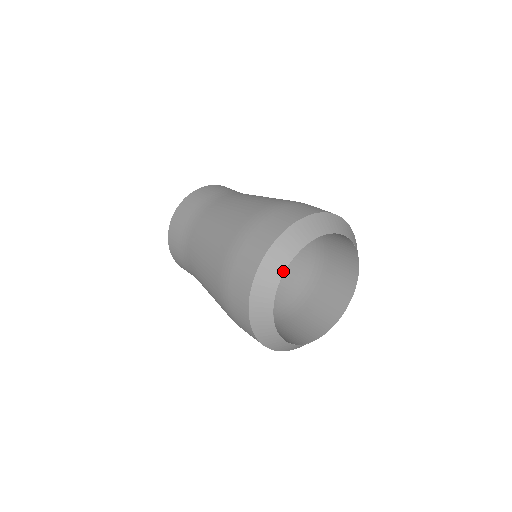
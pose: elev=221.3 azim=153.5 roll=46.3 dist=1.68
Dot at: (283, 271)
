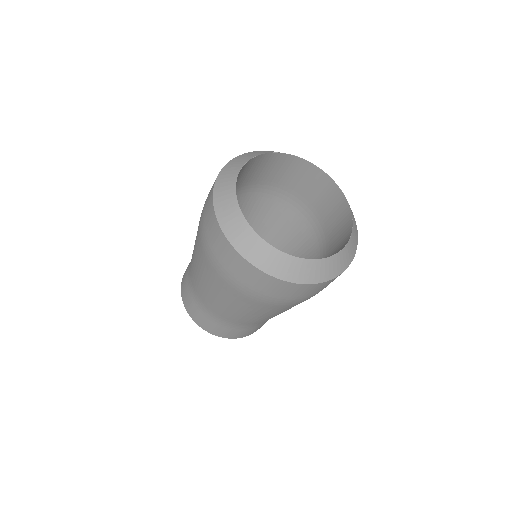
Dot at: (239, 210)
